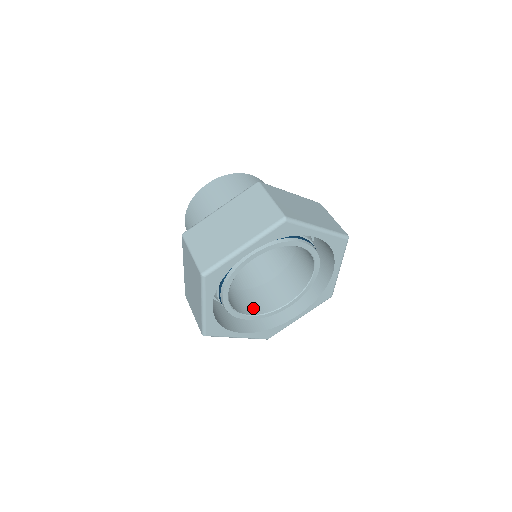
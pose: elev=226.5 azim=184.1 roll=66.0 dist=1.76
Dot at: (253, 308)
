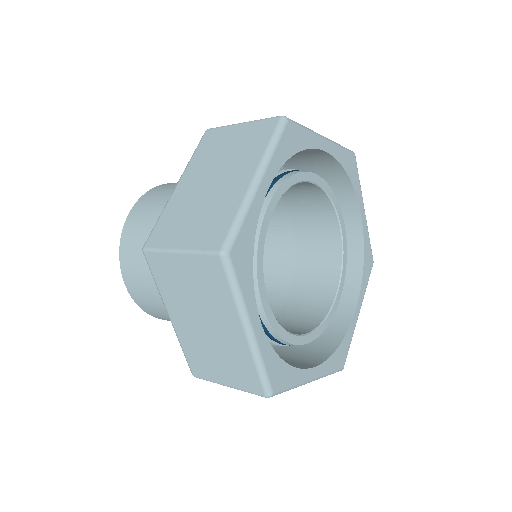
Dot at: (299, 328)
